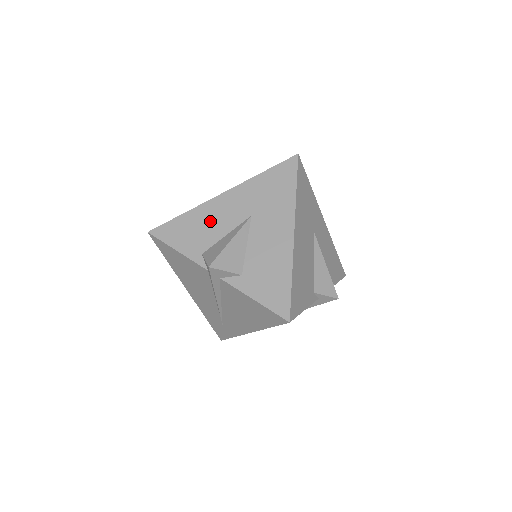
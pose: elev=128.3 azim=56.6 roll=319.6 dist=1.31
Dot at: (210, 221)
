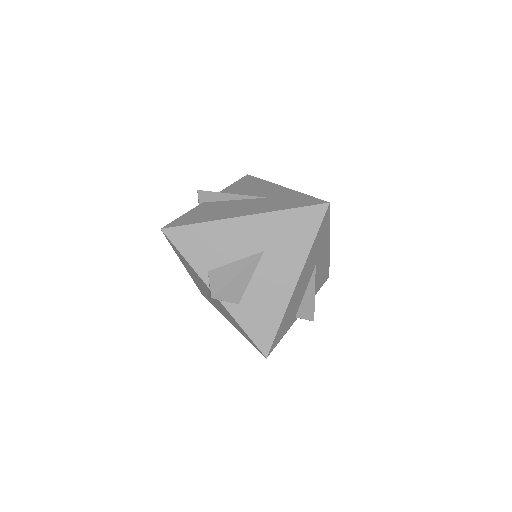
Dot at: (224, 241)
